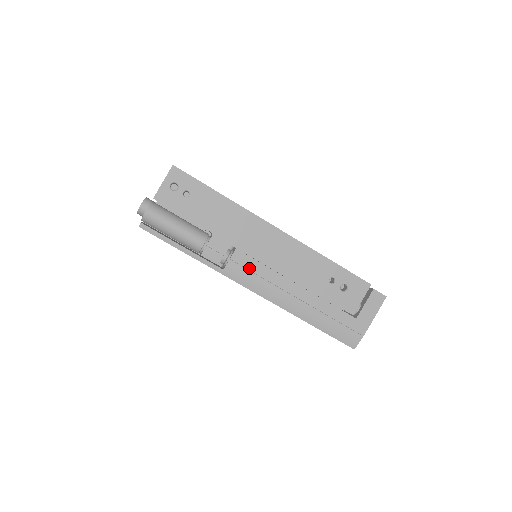
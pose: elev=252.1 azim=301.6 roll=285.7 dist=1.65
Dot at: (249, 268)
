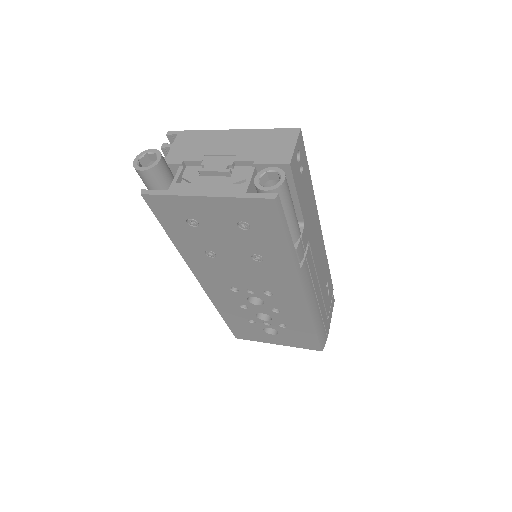
Dot at: (310, 268)
